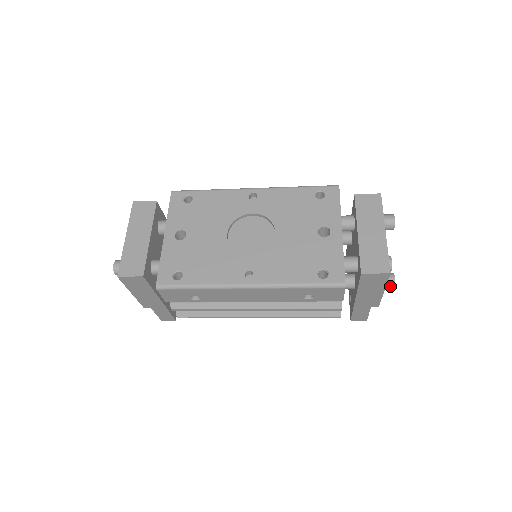
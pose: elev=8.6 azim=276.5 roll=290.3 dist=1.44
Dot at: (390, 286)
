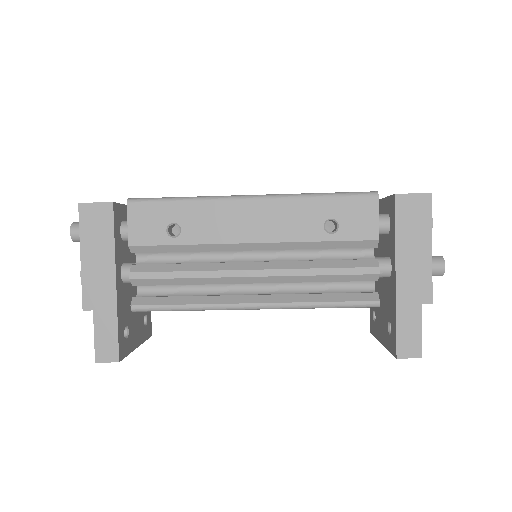
Dot at: (438, 263)
